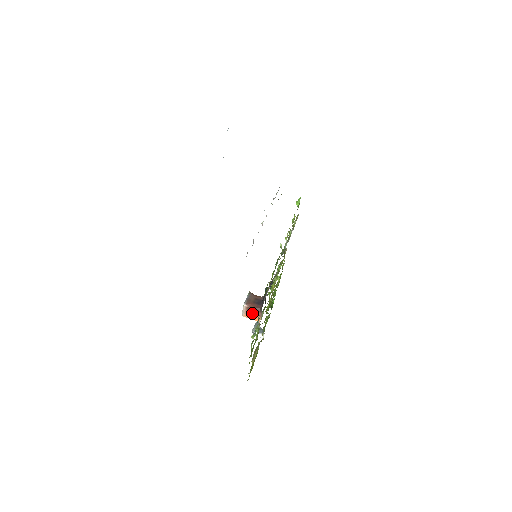
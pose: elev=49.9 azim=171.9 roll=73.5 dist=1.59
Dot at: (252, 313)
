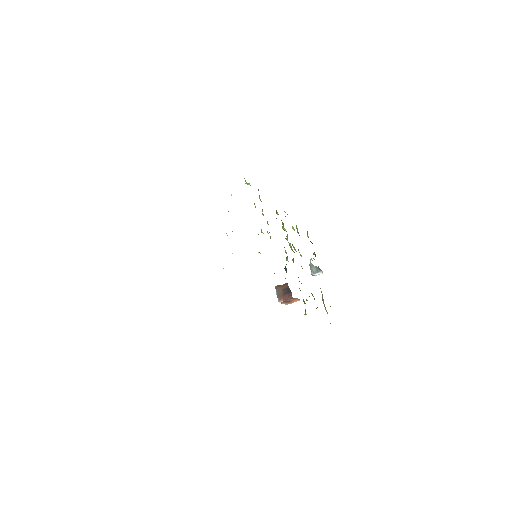
Dot at: (290, 301)
